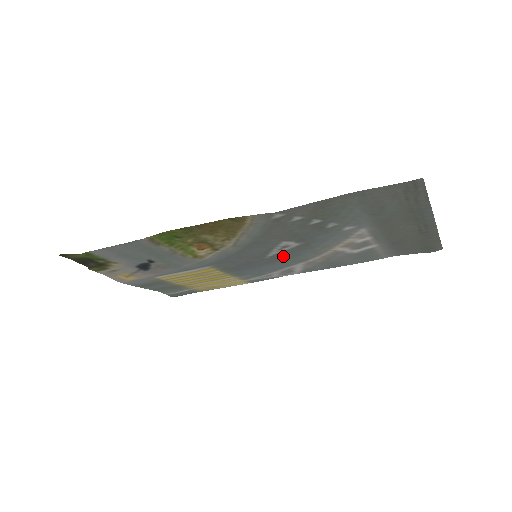
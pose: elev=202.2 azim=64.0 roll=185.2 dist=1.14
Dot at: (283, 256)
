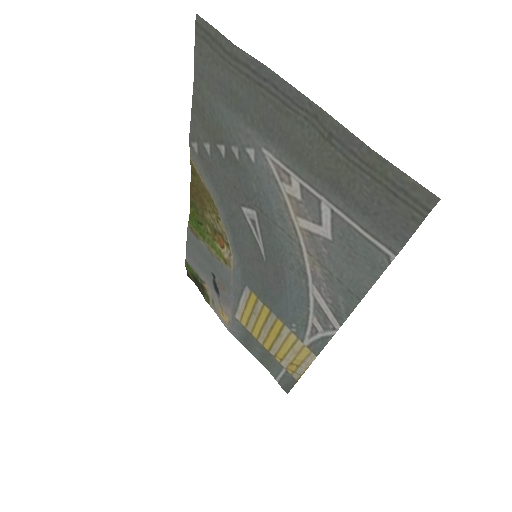
Dot at: (273, 254)
